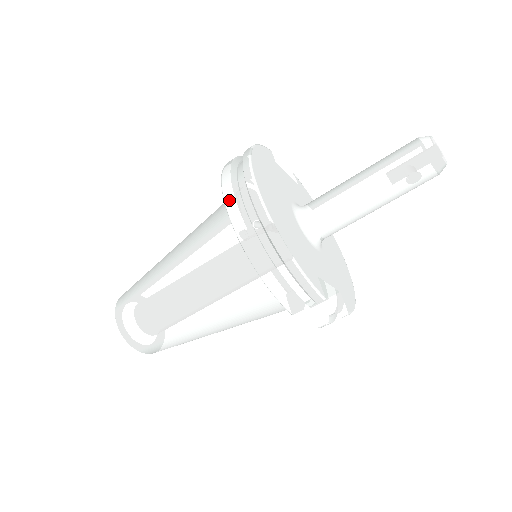
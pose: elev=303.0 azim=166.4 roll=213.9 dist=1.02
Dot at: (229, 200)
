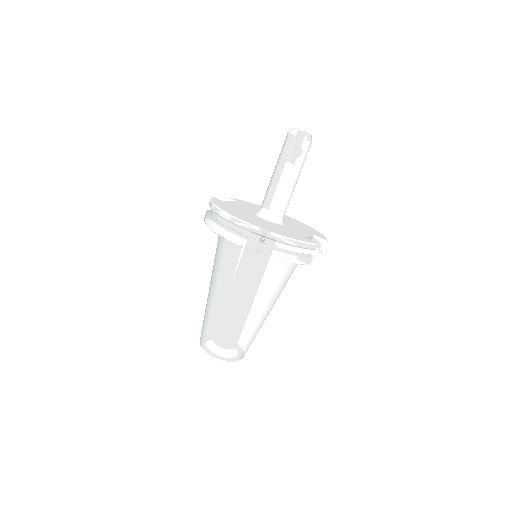
Dot at: (238, 241)
